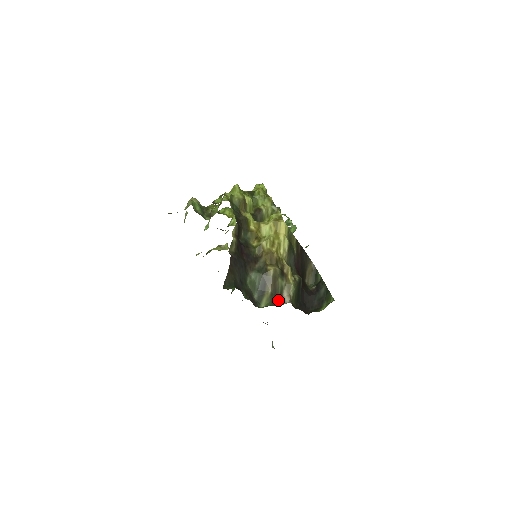
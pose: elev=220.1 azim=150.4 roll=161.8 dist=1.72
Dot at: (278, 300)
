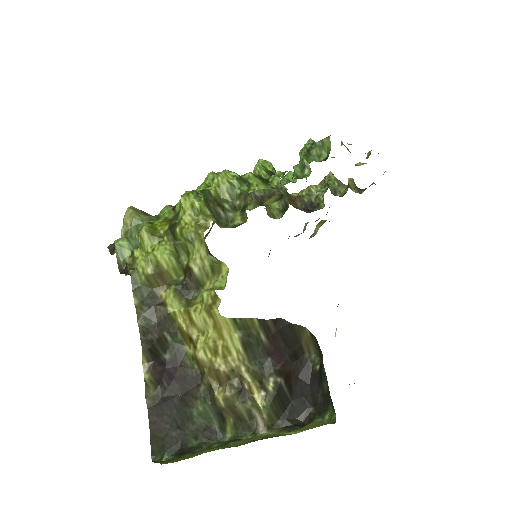
Dot at: (248, 426)
